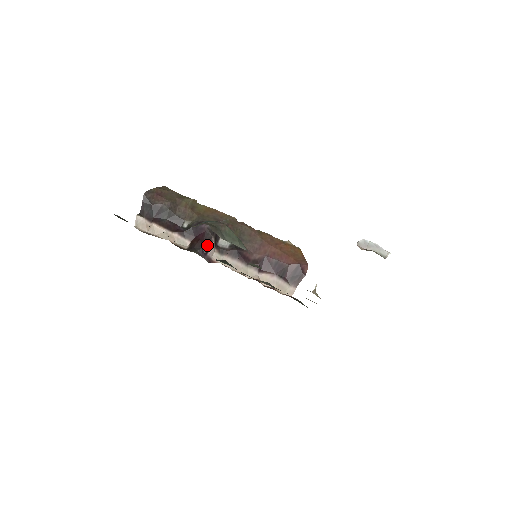
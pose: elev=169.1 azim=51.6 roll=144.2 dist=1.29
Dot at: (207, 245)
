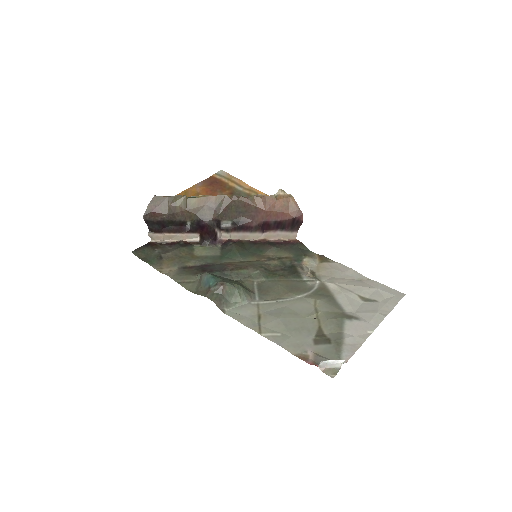
Dot at: (214, 236)
